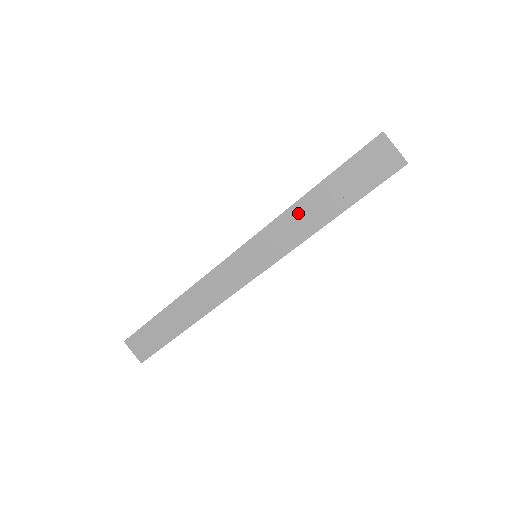
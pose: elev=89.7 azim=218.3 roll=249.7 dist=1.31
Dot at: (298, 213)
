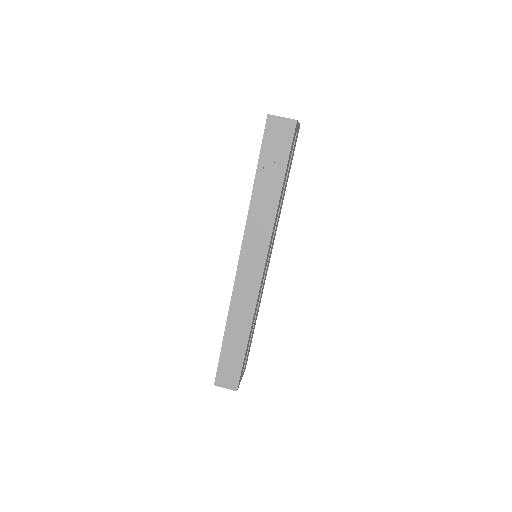
Dot at: (258, 203)
